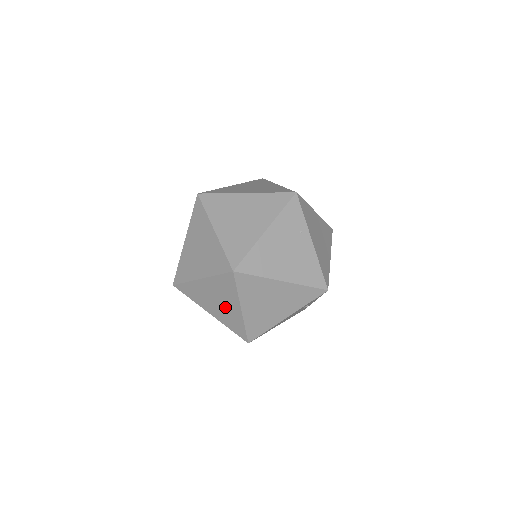
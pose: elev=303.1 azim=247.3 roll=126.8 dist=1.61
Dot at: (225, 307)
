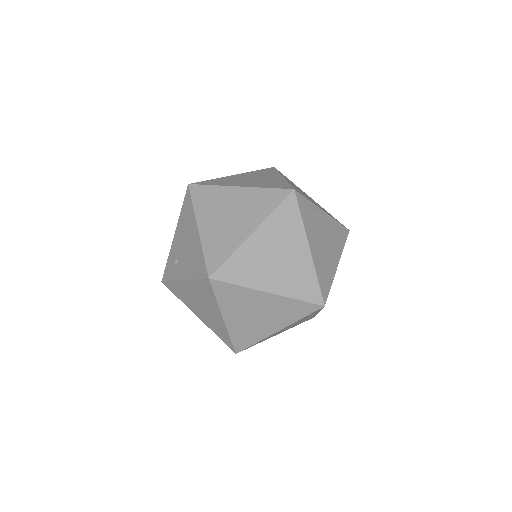
Dot at: (299, 322)
